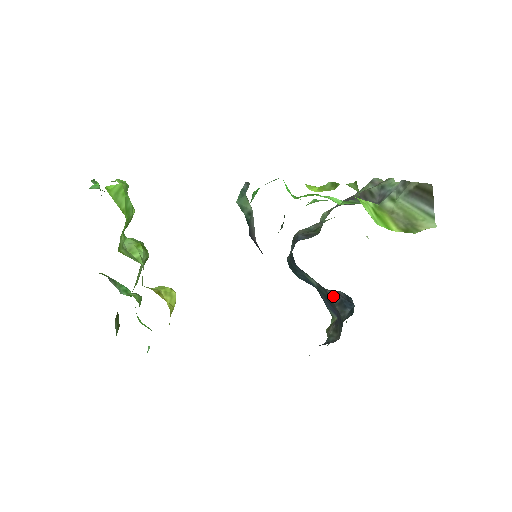
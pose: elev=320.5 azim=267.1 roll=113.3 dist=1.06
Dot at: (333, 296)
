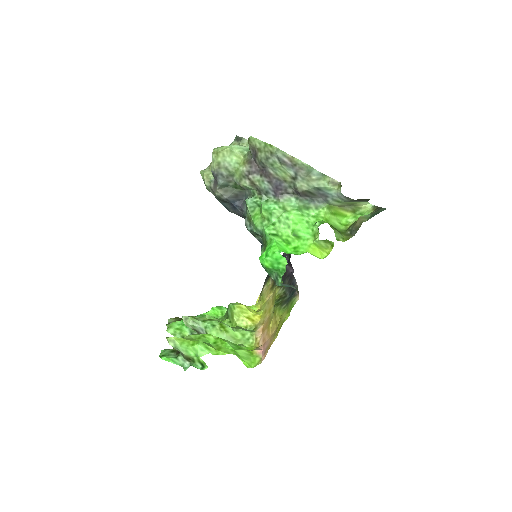
Dot at: occluded
